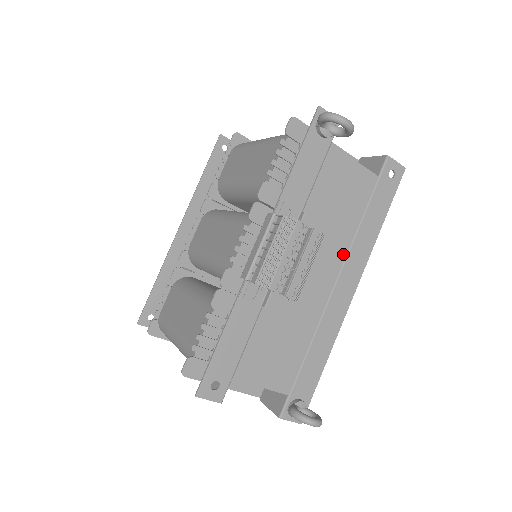
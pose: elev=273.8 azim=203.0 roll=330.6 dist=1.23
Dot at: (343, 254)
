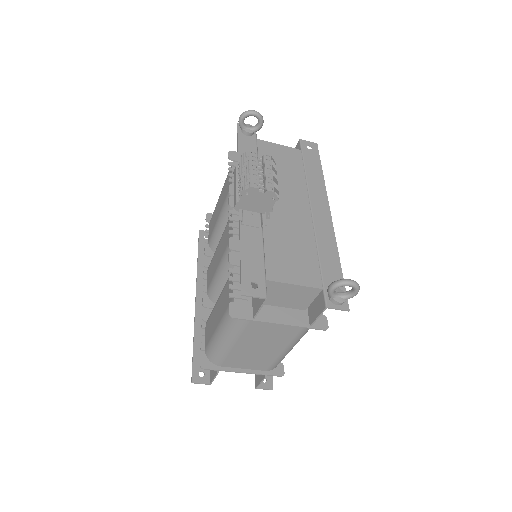
Dot at: (305, 193)
